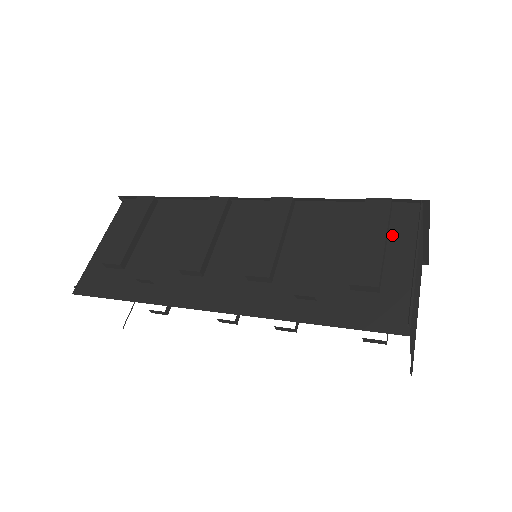
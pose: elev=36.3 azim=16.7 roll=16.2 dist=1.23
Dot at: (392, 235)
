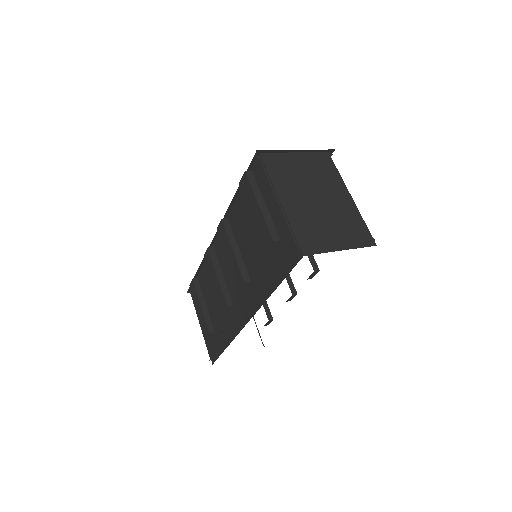
Dot at: (263, 194)
